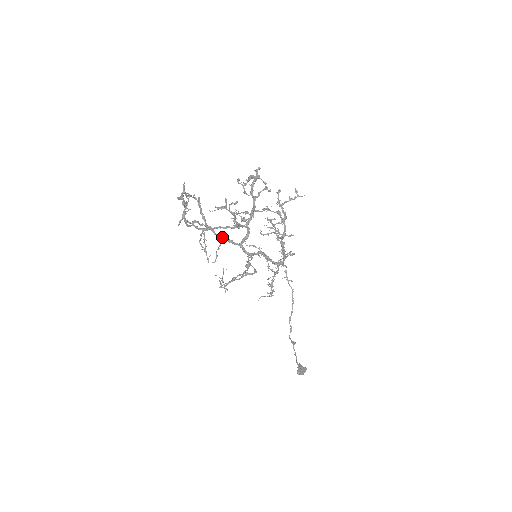
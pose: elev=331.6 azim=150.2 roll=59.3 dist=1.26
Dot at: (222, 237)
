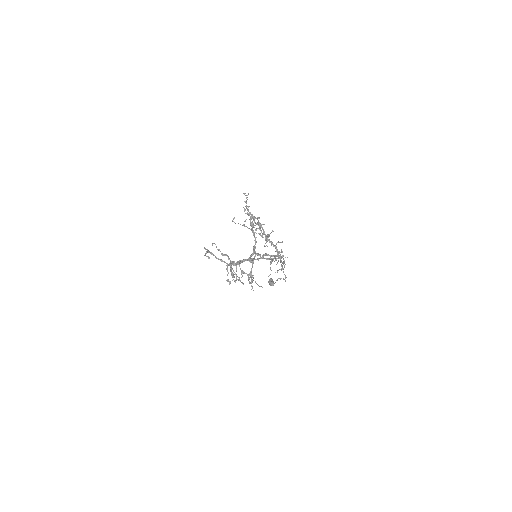
Dot at: (239, 263)
